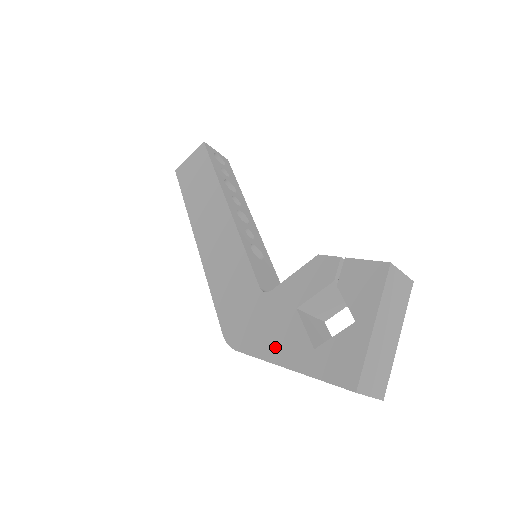
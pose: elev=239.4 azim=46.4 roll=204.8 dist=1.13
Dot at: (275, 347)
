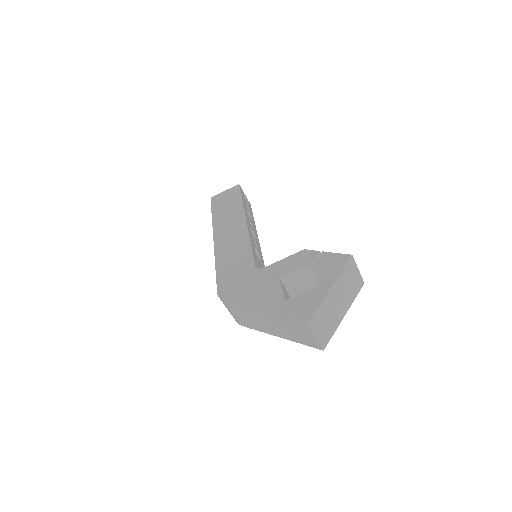
Dot at: (256, 299)
